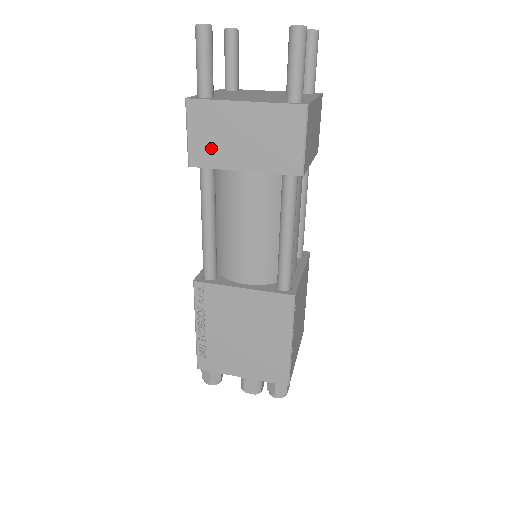
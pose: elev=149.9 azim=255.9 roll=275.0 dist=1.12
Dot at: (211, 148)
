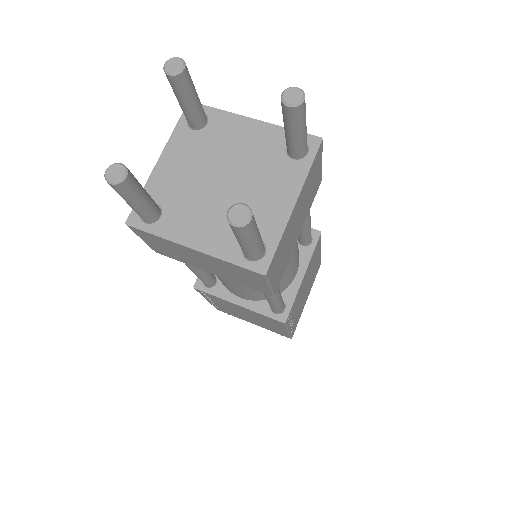
Dot at: (171, 254)
